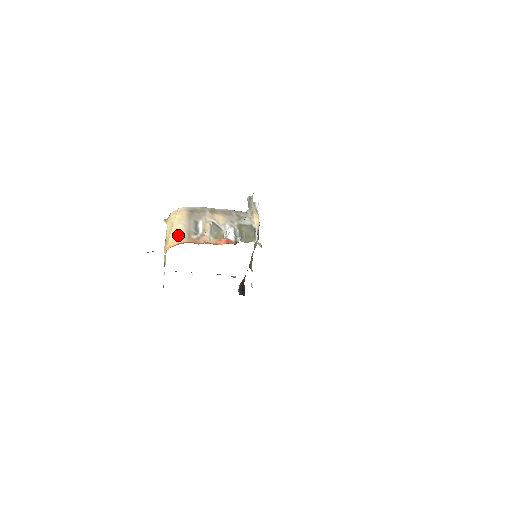
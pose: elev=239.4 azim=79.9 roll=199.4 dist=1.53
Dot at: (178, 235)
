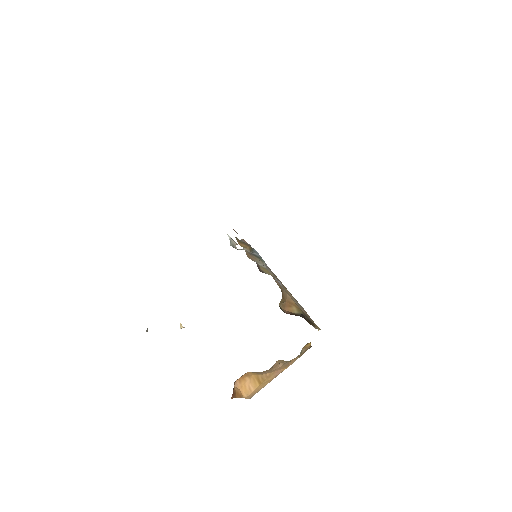
Dot at: occluded
